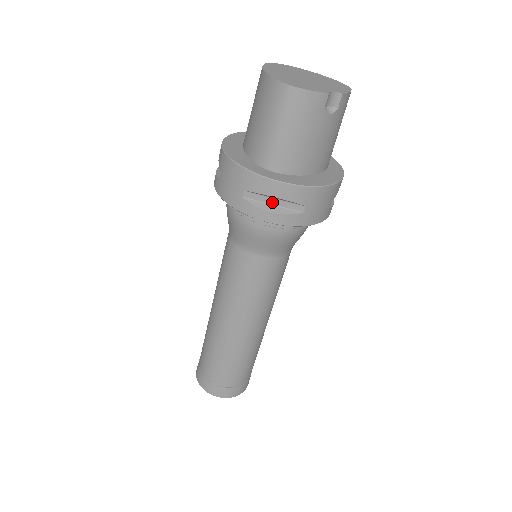
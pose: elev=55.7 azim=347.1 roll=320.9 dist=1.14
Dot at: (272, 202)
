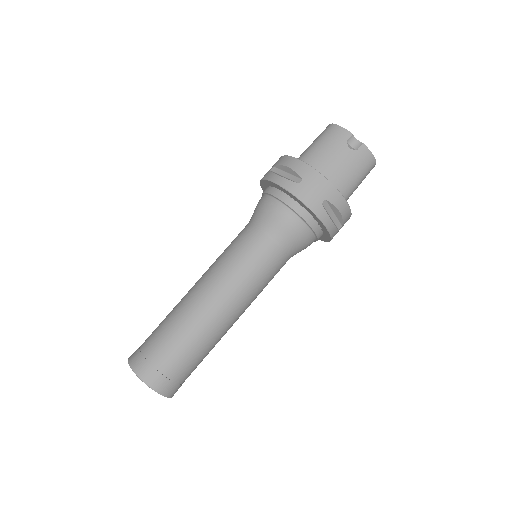
Dot at: (284, 175)
